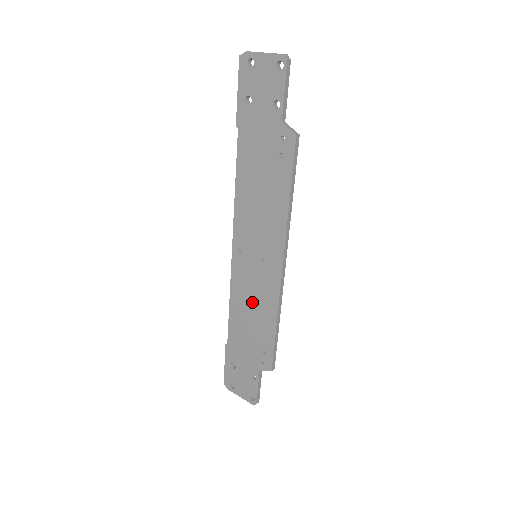
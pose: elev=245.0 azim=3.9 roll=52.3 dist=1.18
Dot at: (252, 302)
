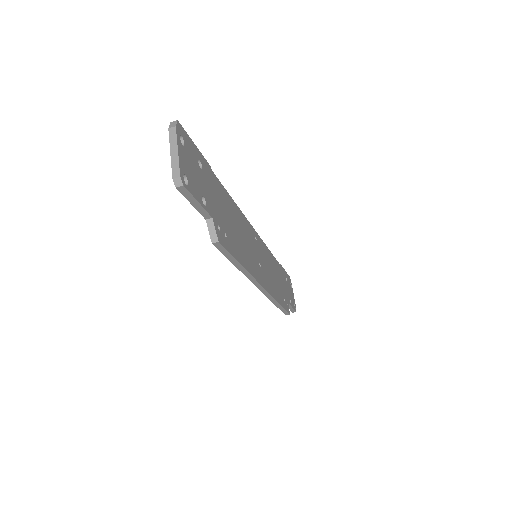
Dot at: occluded
